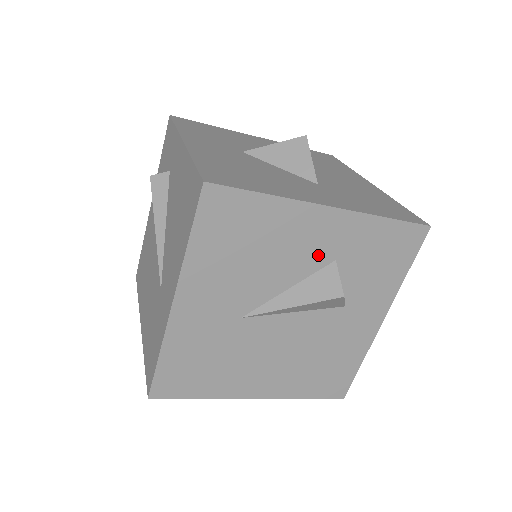
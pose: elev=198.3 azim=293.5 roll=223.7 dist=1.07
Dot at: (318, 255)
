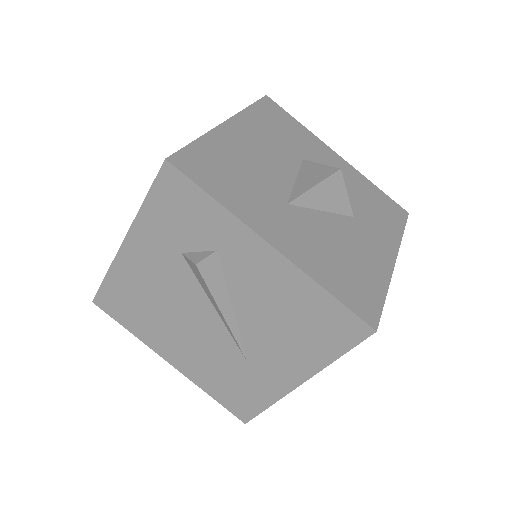
Dot at: occluded
